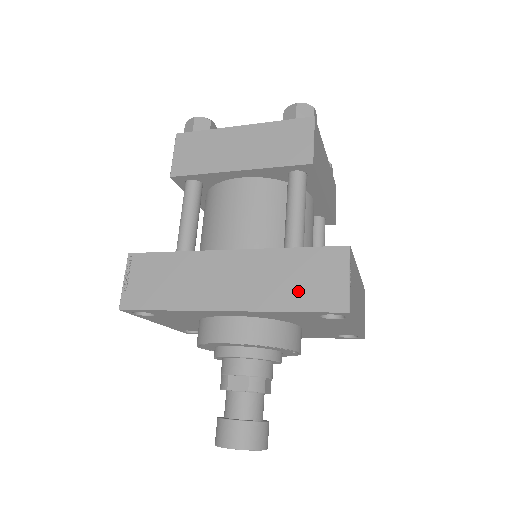
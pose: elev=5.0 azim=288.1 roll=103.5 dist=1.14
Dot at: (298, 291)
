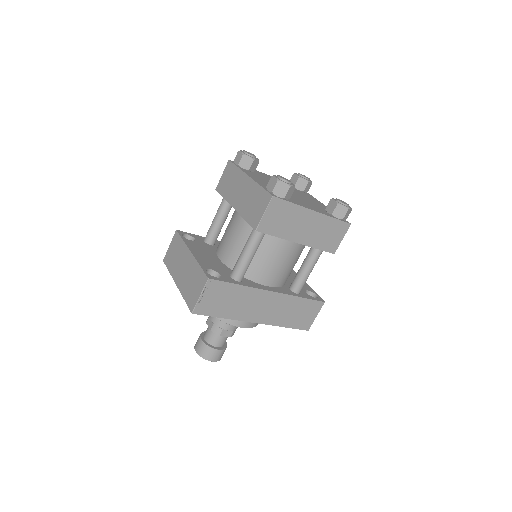
Dot at: (294, 319)
